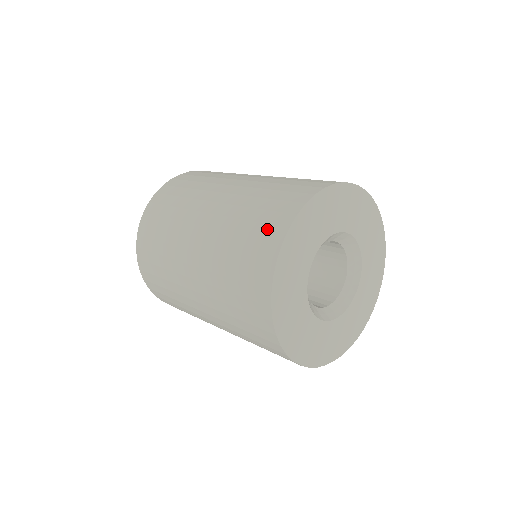
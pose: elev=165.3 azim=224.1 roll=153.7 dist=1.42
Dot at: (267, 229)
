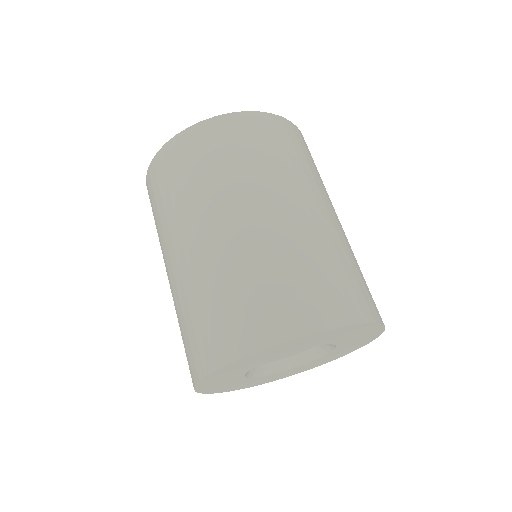
Dot at: (188, 361)
